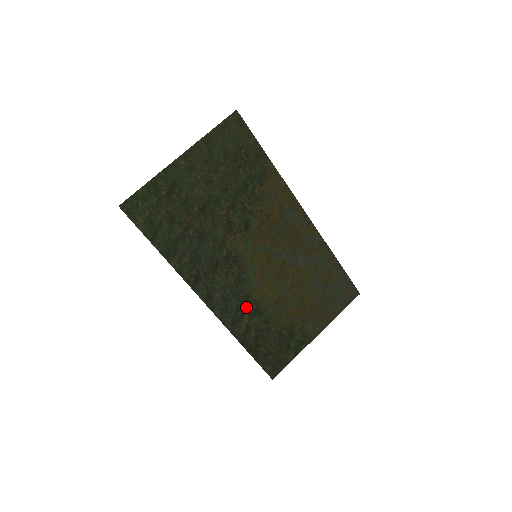
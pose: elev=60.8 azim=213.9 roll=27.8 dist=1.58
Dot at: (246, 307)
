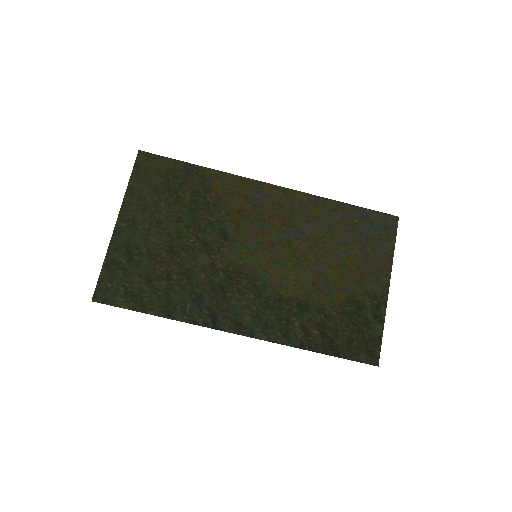
Dot at: (286, 311)
